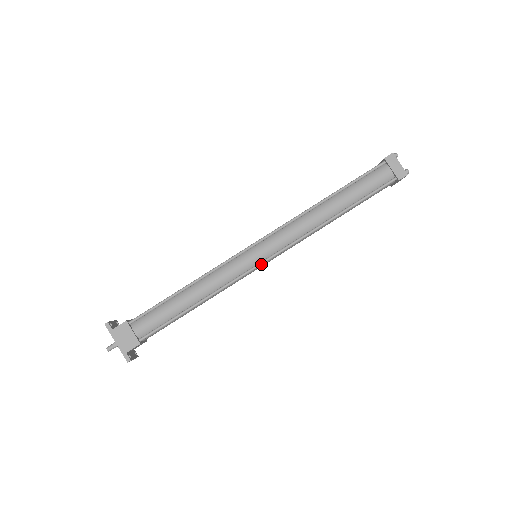
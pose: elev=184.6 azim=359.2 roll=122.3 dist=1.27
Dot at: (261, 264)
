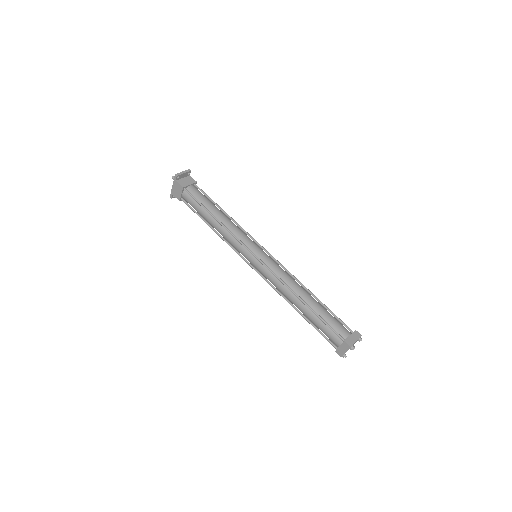
Dot at: (248, 264)
